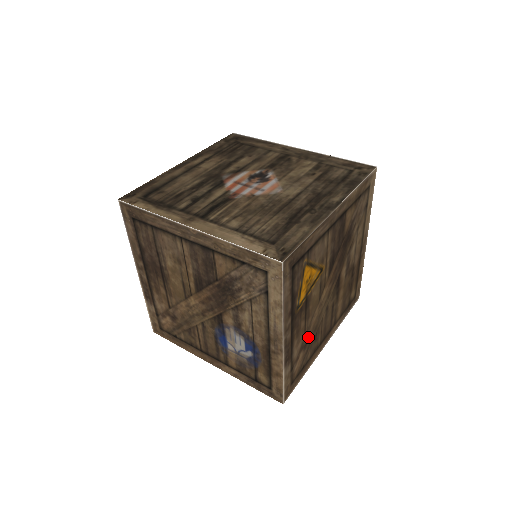
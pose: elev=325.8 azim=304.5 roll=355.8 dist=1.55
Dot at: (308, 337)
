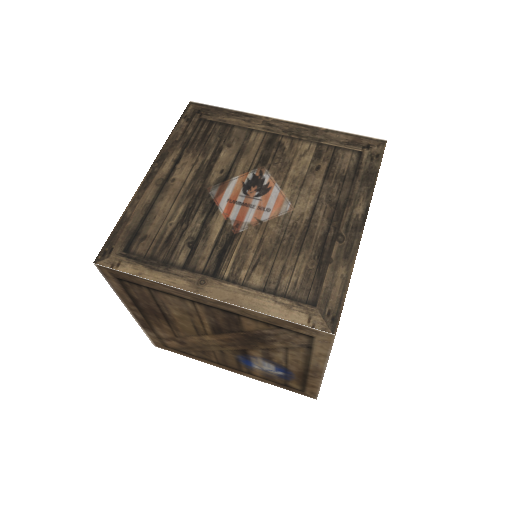
Dot at: occluded
